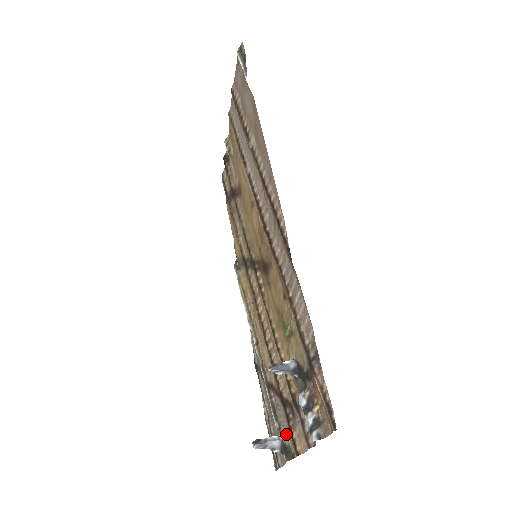
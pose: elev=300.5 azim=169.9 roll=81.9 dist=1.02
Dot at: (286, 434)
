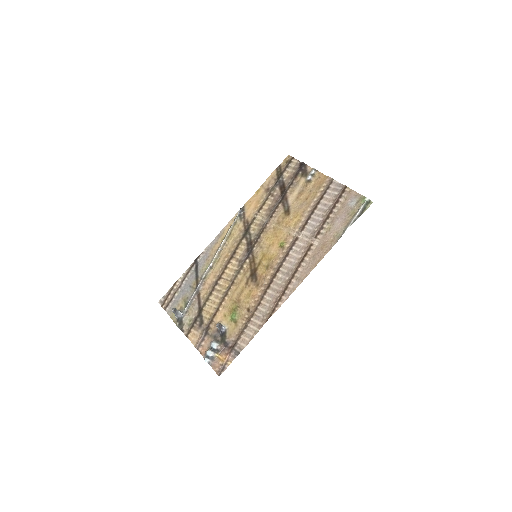
Dot at: (187, 319)
